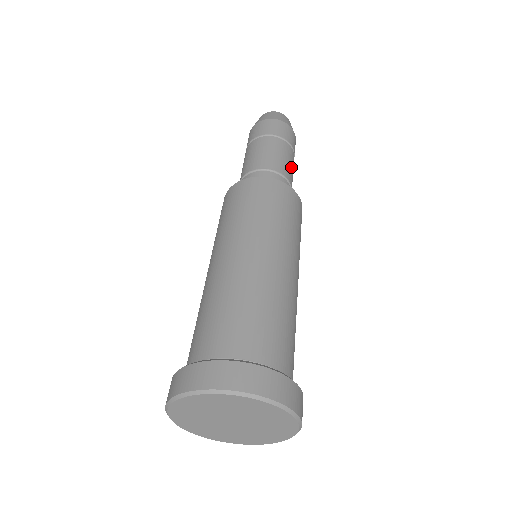
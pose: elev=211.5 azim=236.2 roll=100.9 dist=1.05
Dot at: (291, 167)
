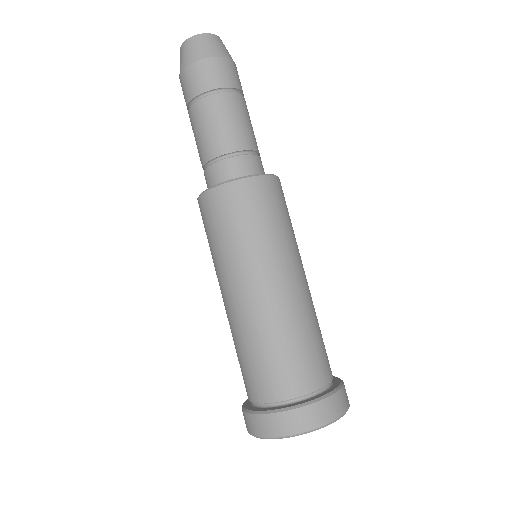
Dot at: (252, 127)
